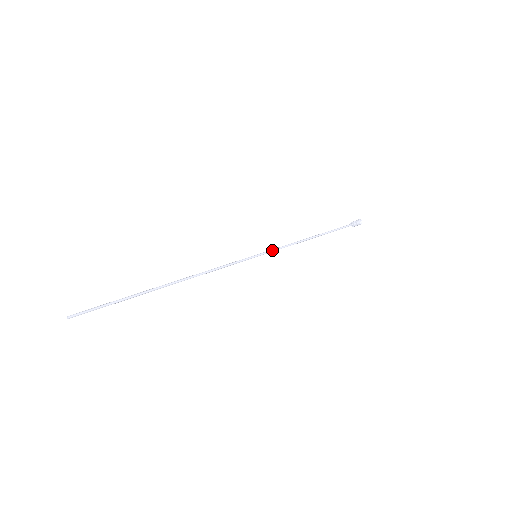
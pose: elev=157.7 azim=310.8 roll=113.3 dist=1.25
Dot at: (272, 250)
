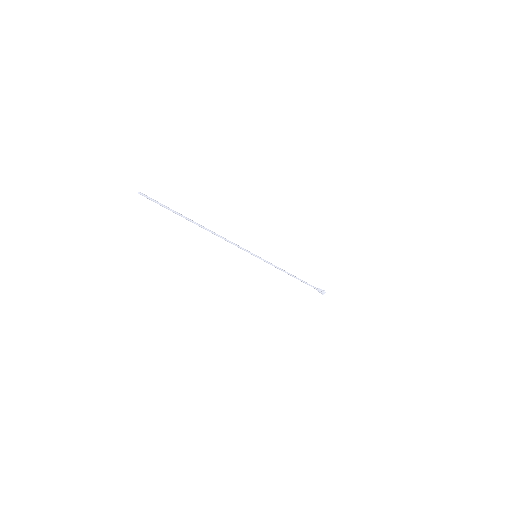
Dot at: (266, 261)
